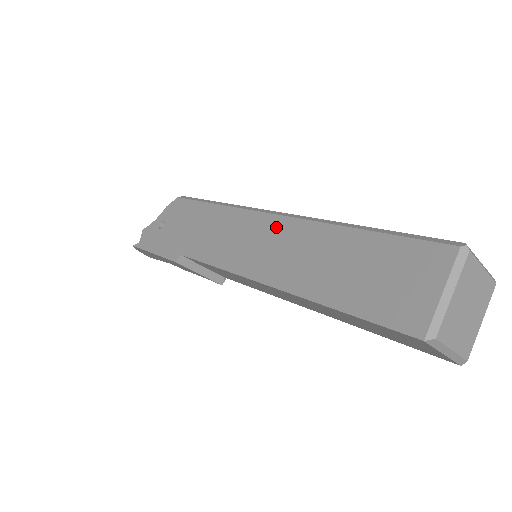
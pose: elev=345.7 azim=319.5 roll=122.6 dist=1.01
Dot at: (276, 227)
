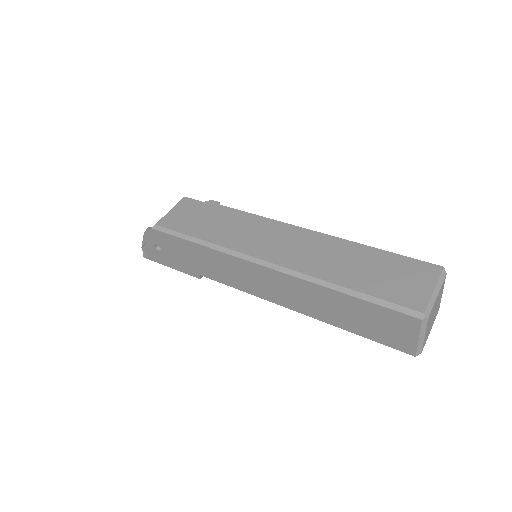
Dot at: (273, 276)
